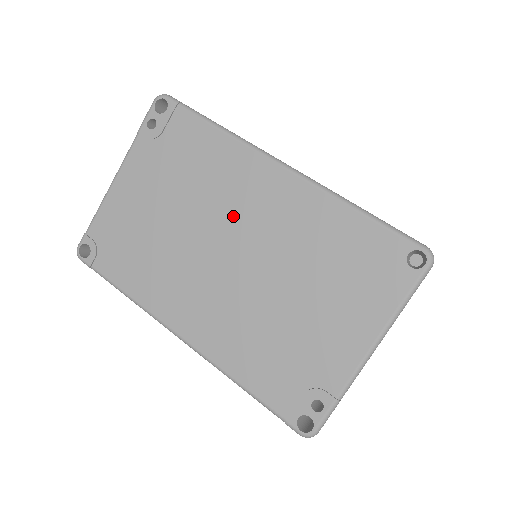
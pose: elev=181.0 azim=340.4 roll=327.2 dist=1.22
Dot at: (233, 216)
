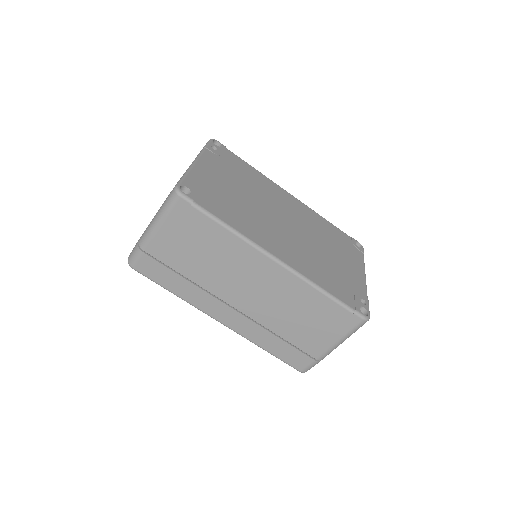
Dot at: (279, 206)
